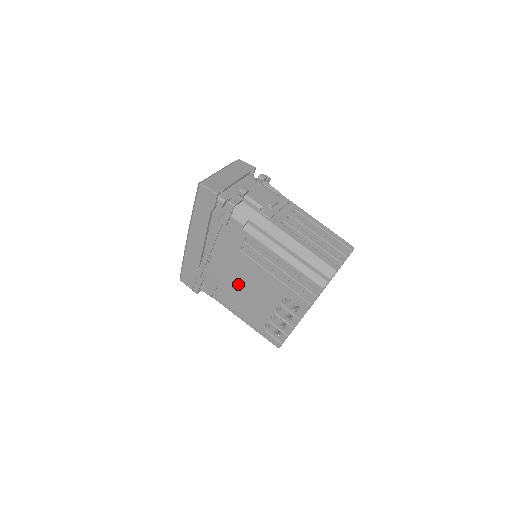
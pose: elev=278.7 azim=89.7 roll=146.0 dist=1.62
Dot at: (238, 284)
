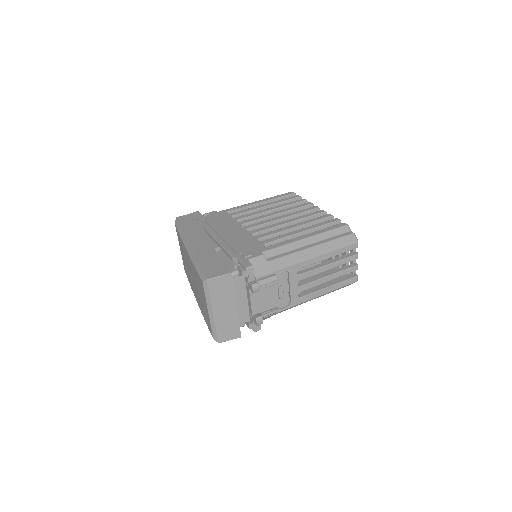
Dot at: occluded
